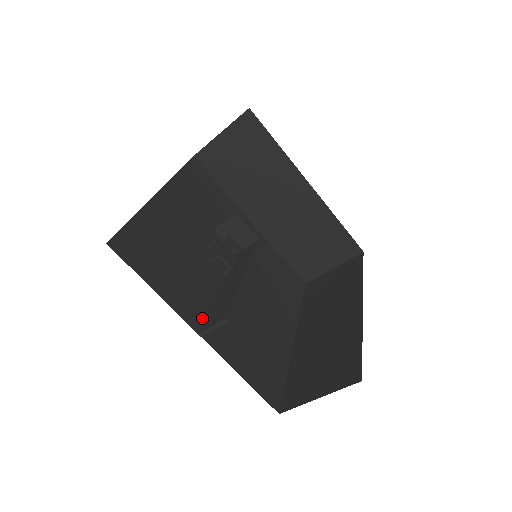
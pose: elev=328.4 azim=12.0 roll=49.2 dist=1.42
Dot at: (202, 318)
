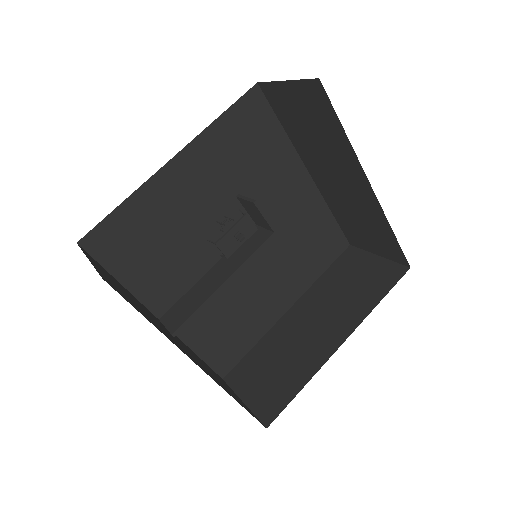
Dot at: (171, 304)
